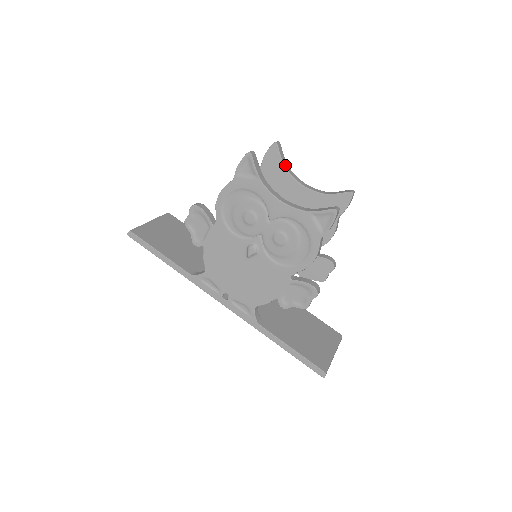
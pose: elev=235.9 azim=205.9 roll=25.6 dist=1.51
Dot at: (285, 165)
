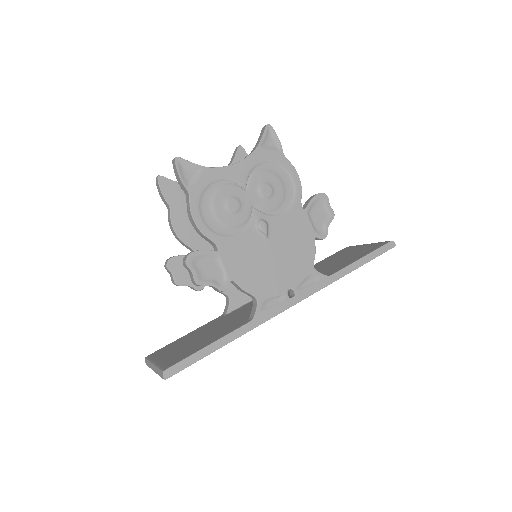
Dot at: occluded
